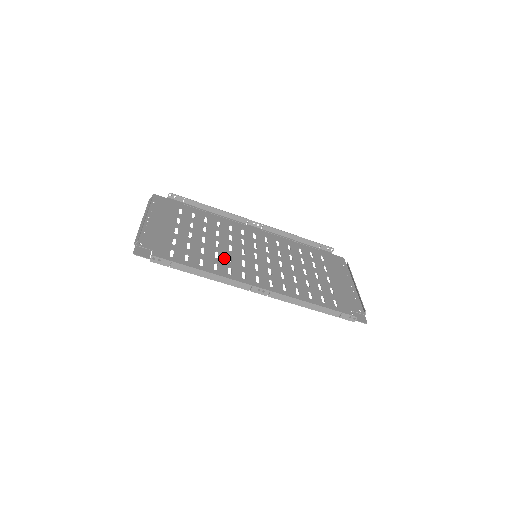
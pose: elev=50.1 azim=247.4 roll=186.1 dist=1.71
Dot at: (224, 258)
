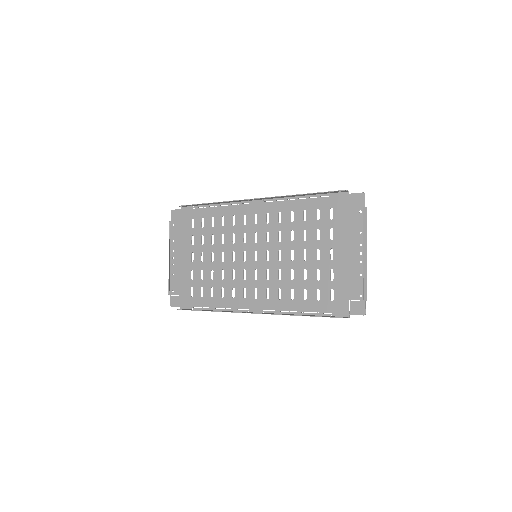
Dot at: (228, 276)
